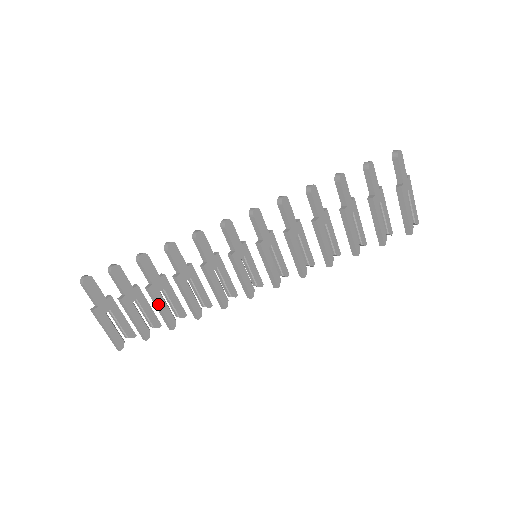
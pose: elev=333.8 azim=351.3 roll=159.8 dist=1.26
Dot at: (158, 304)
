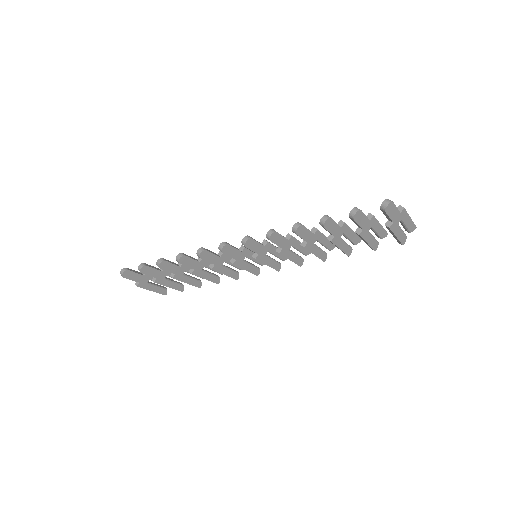
Dot at: occluded
